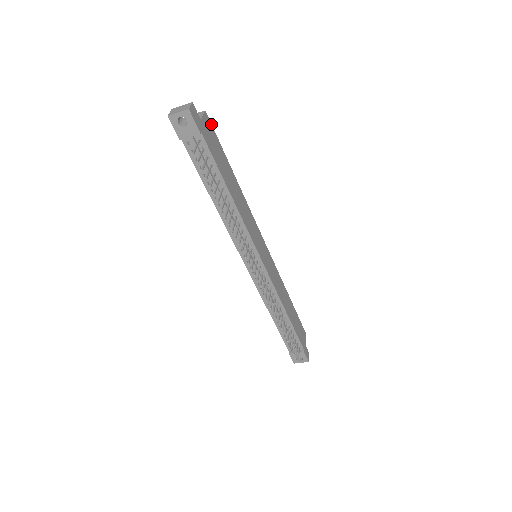
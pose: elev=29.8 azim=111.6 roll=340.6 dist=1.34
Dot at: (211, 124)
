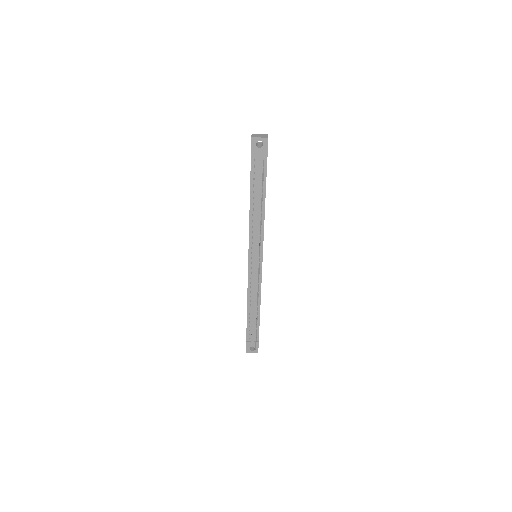
Dot at: occluded
